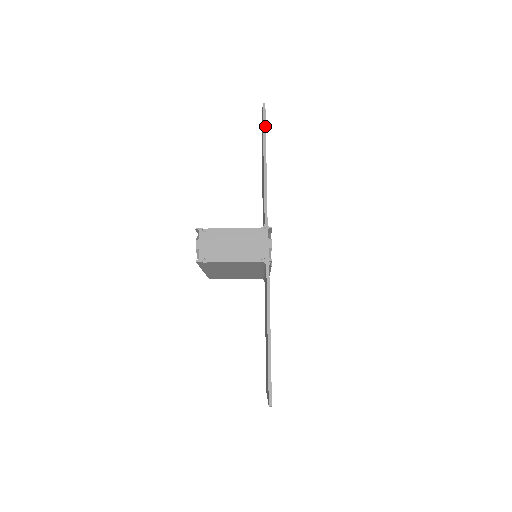
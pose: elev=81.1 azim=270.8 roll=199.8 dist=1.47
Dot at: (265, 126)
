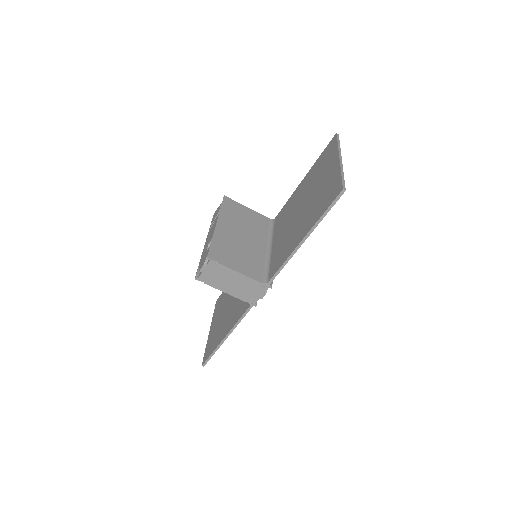
Dot at: (327, 212)
